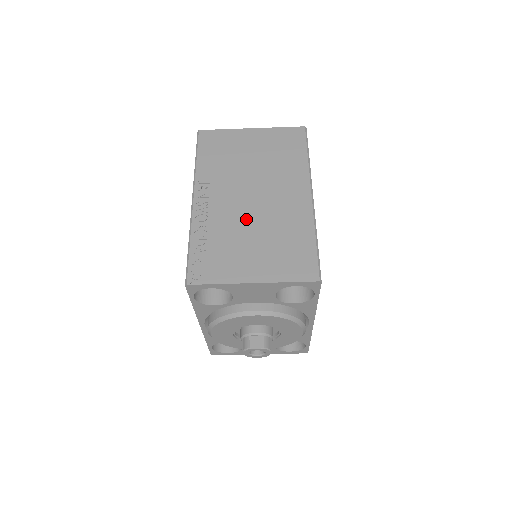
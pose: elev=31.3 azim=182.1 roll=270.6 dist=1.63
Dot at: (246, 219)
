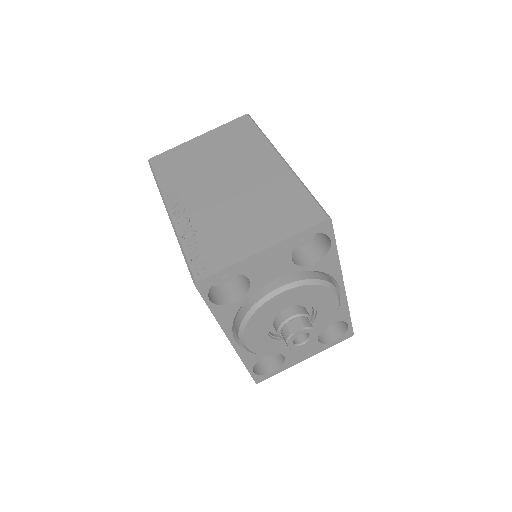
Dot at: (228, 203)
